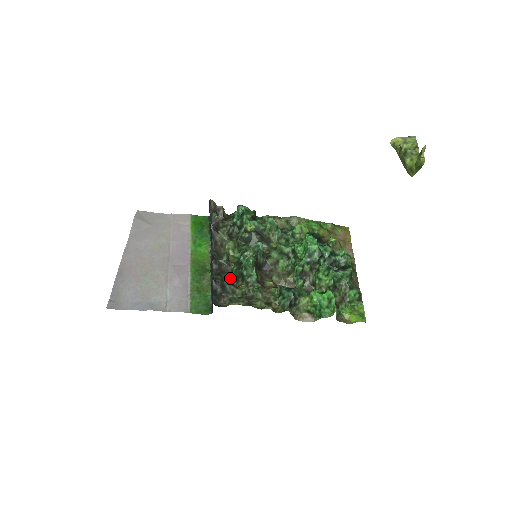
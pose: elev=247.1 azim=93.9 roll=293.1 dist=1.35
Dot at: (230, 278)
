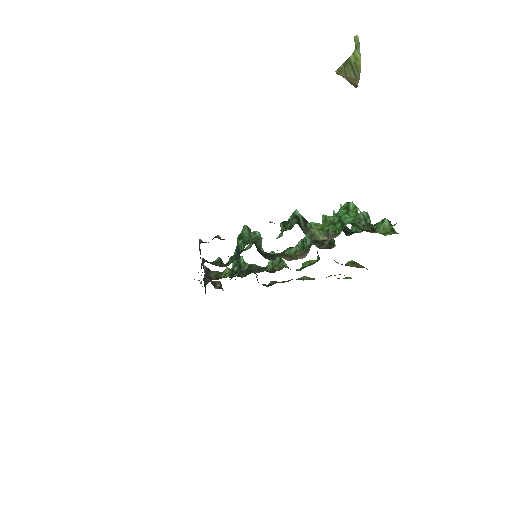
Dot at: occluded
